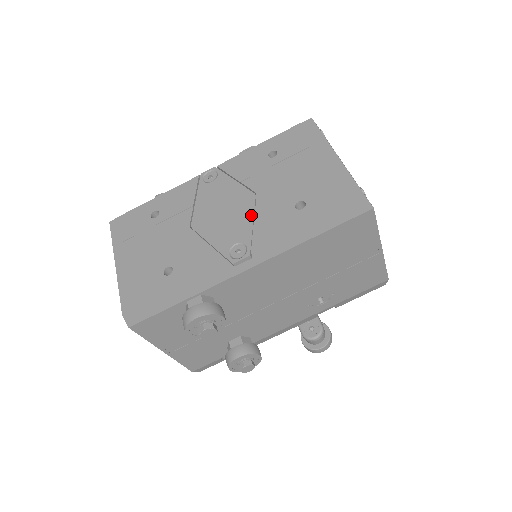
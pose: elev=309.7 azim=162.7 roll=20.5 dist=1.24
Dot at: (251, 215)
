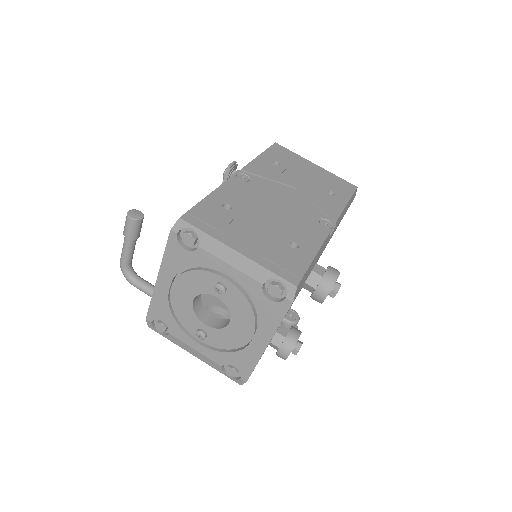
Dot at: (308, 201)
